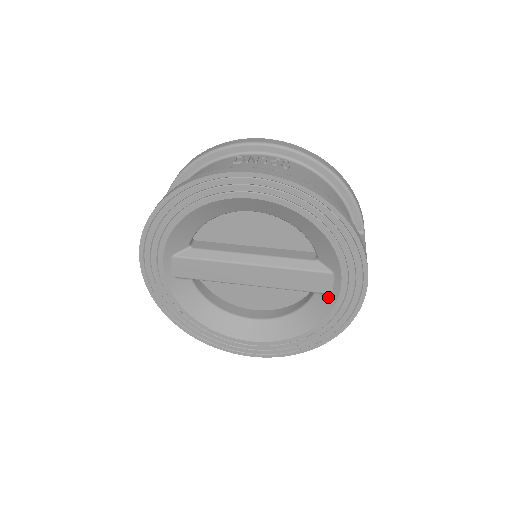
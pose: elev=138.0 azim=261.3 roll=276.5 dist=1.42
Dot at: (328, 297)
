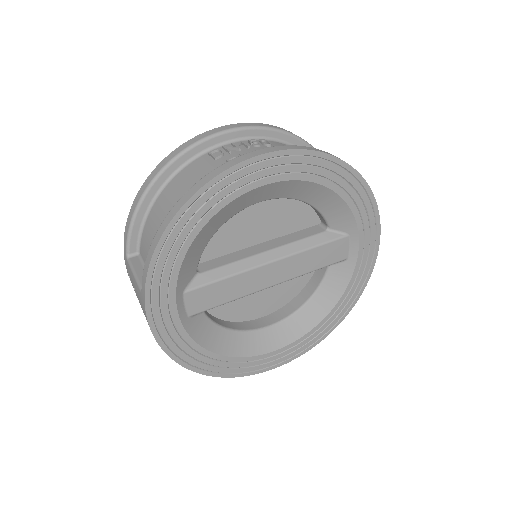
Dot at: (346, 263)
